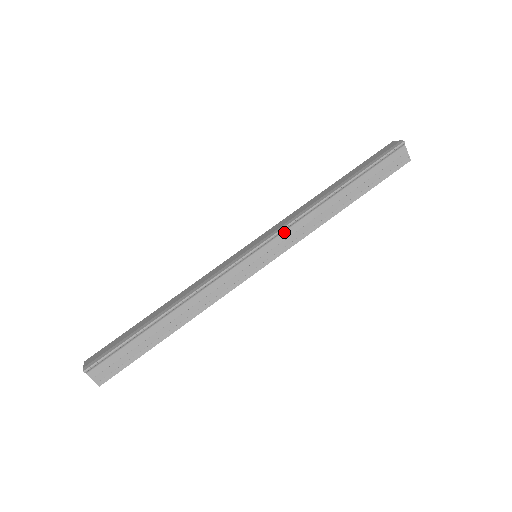
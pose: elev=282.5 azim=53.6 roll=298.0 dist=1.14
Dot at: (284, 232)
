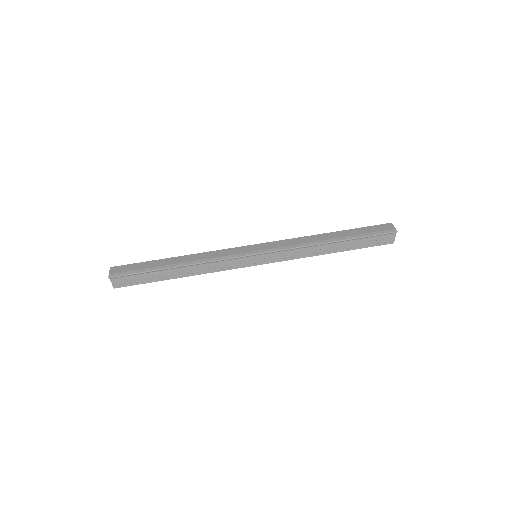
Dot at: (283, 251)
